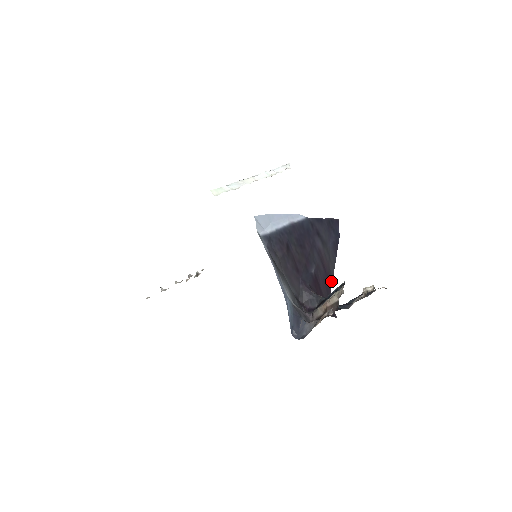
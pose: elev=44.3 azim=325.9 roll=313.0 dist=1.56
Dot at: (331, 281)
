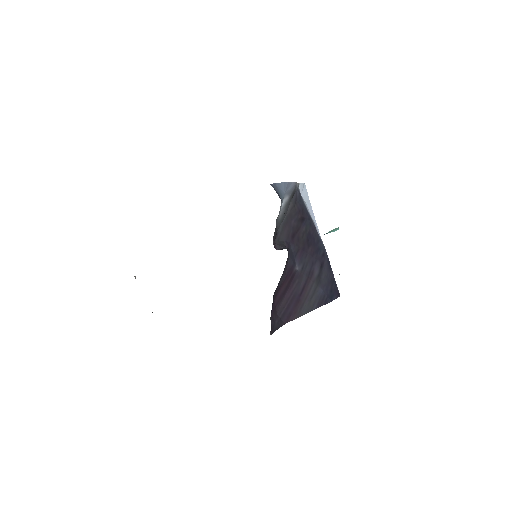
Dot at: (294, 317)
